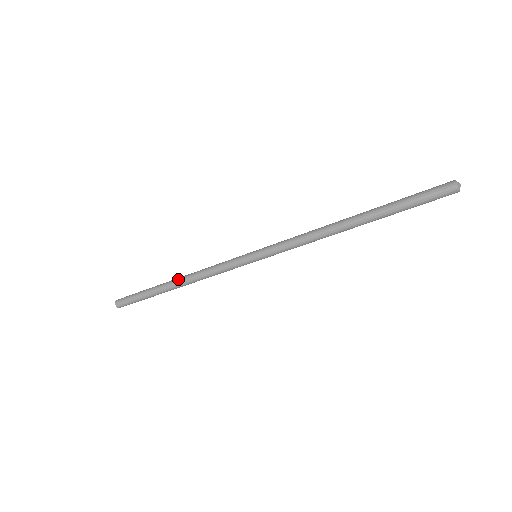
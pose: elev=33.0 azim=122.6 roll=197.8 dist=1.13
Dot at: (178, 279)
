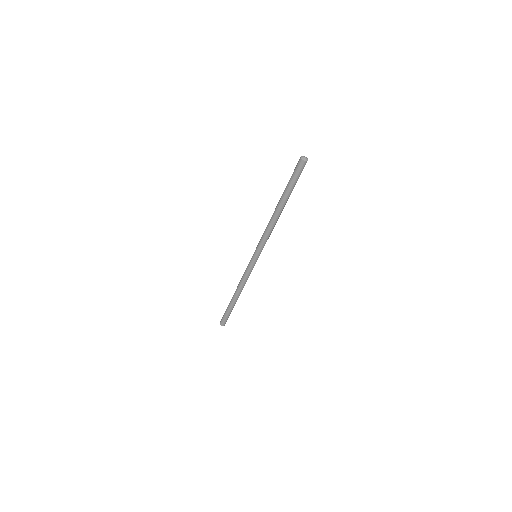
Dot at: occluded
